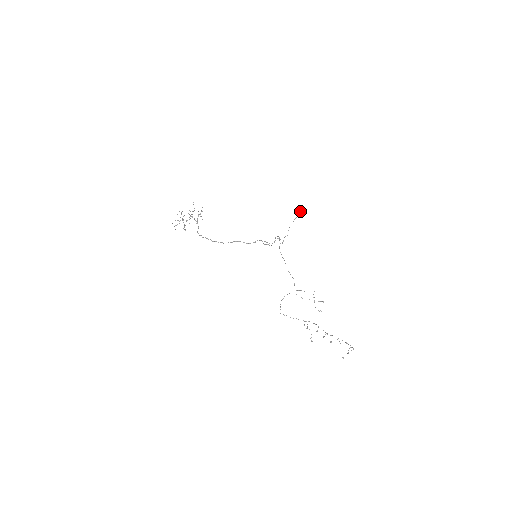
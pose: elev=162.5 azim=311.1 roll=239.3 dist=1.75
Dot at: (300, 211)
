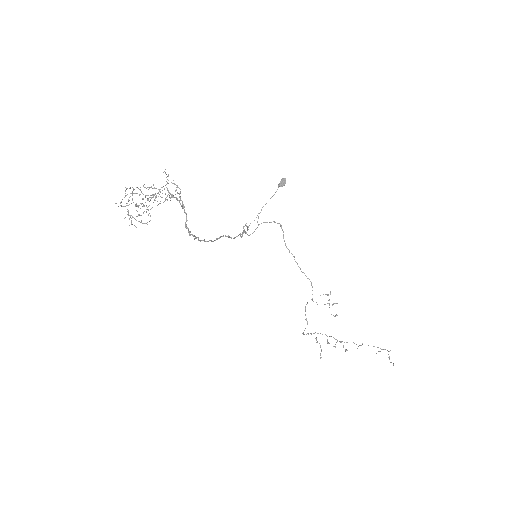
Dot at: (284, 185)
